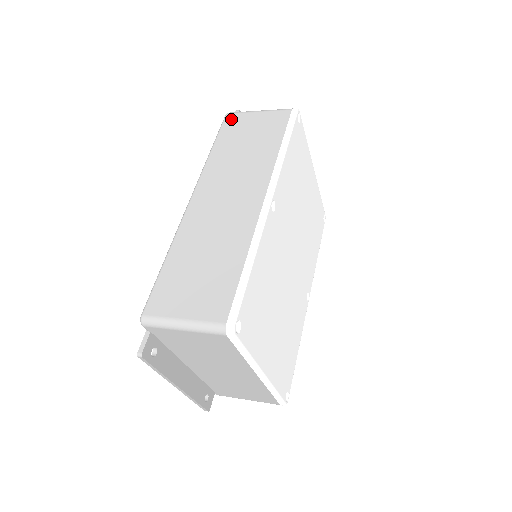
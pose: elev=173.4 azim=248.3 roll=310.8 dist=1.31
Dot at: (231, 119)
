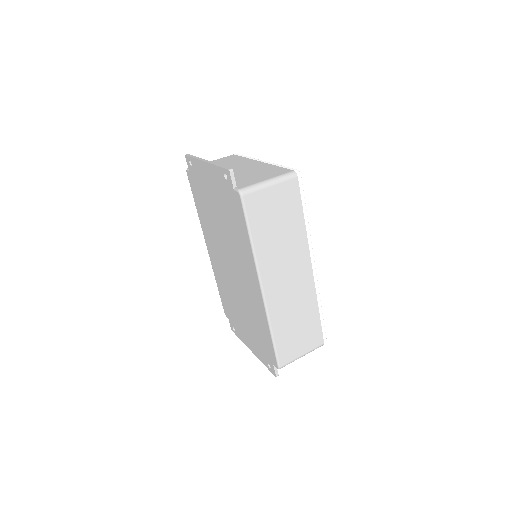
Dot at: (251, 202)
